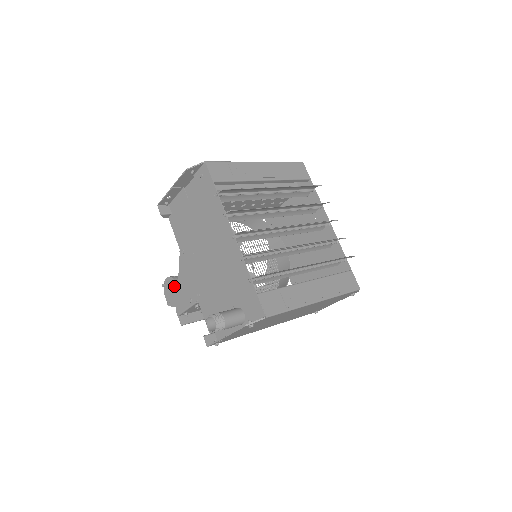
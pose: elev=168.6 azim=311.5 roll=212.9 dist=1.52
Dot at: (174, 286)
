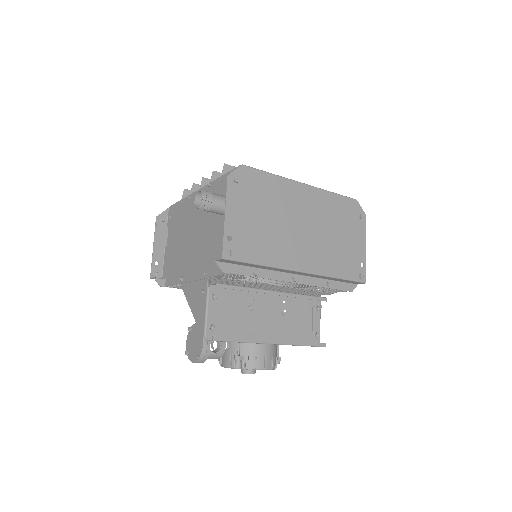
Dot at: (193, 331)
